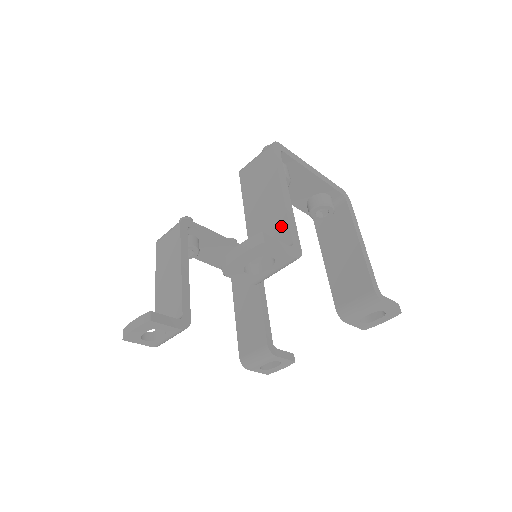
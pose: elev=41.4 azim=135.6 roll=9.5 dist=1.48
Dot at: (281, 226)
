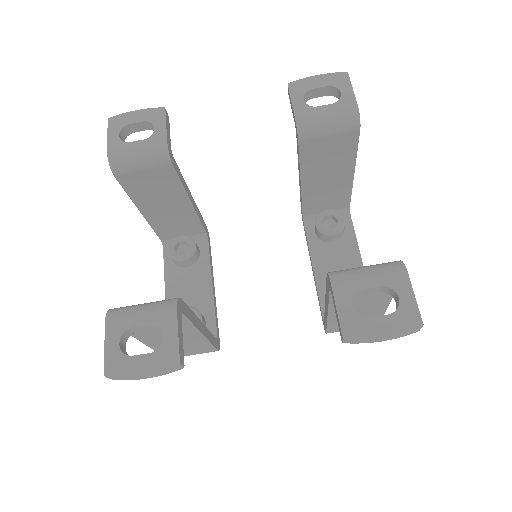
Dot at: occluded
